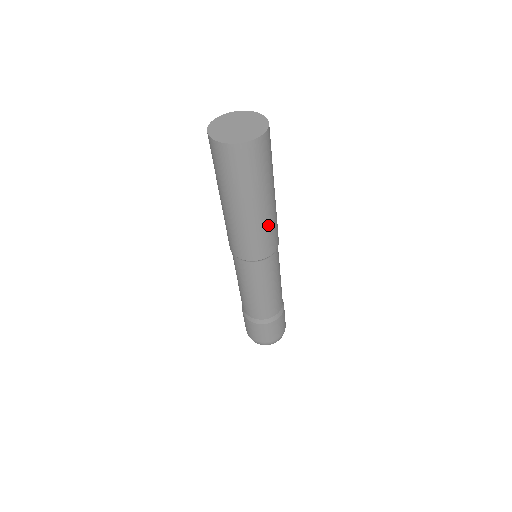
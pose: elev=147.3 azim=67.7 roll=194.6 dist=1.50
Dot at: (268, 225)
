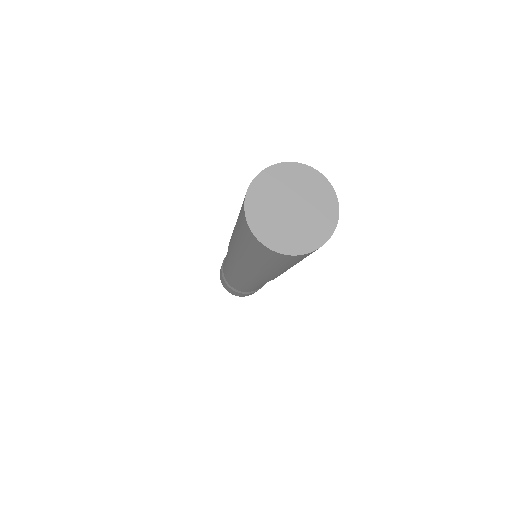
Dot at: occluded
